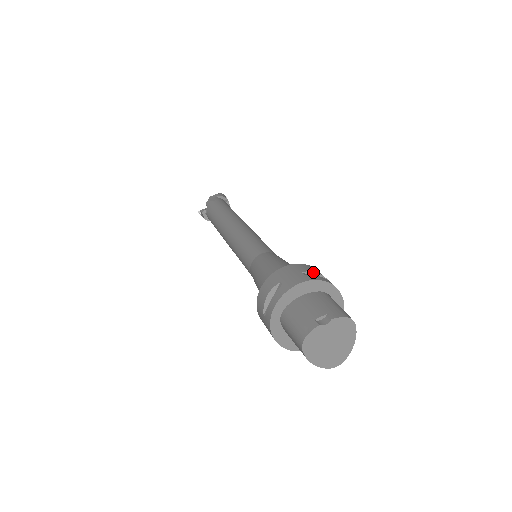
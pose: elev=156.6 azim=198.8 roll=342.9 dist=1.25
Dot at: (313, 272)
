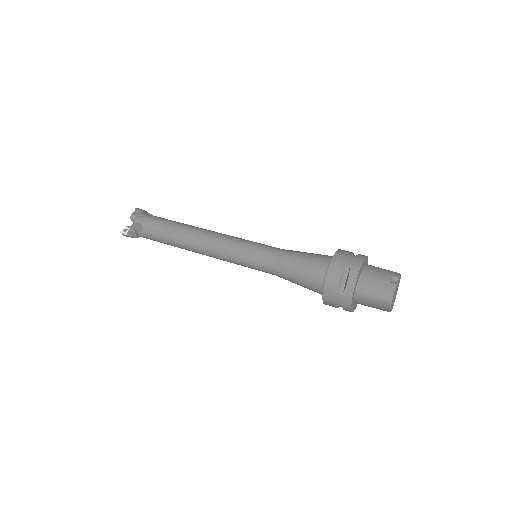
Dot at: (352, 253)
